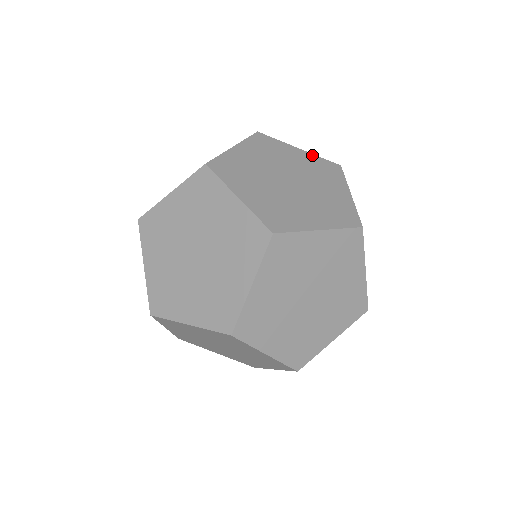
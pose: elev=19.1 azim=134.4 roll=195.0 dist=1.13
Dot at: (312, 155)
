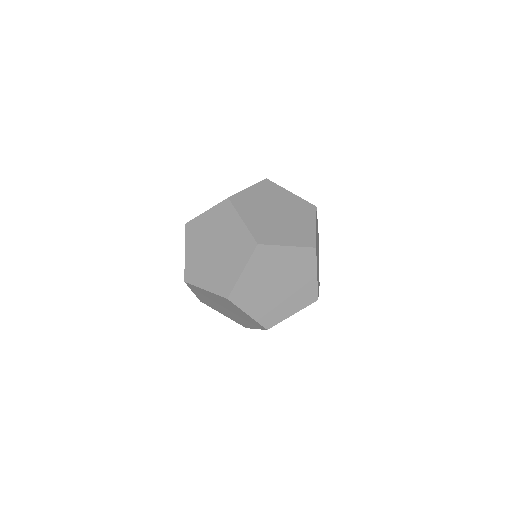
Dot at: (299, 198)
